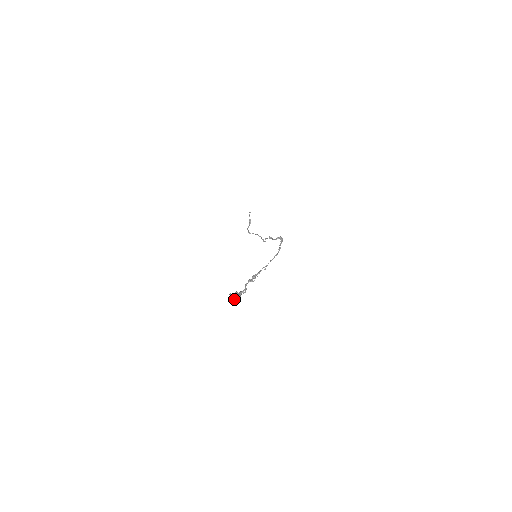
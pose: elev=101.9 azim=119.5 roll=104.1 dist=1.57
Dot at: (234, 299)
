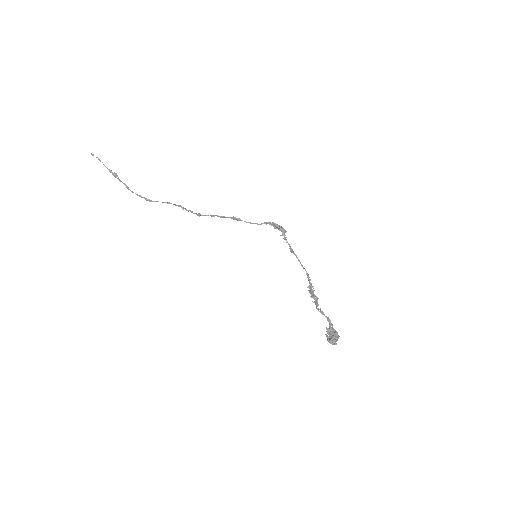
Dot at: (337, 339)
